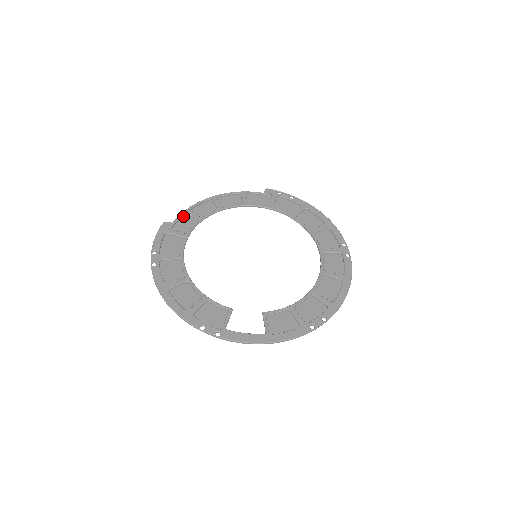
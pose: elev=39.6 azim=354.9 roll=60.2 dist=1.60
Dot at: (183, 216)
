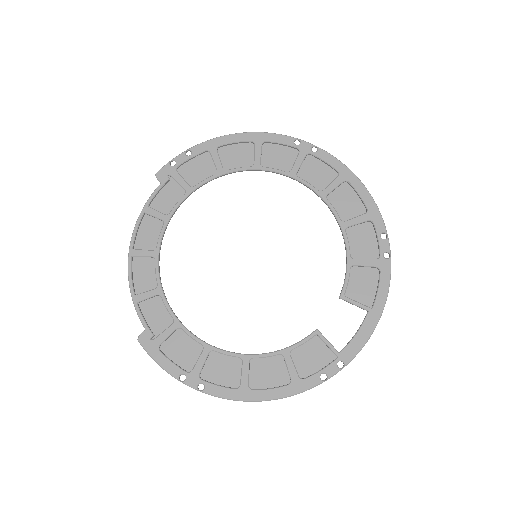
Dot at: (140, 309)
